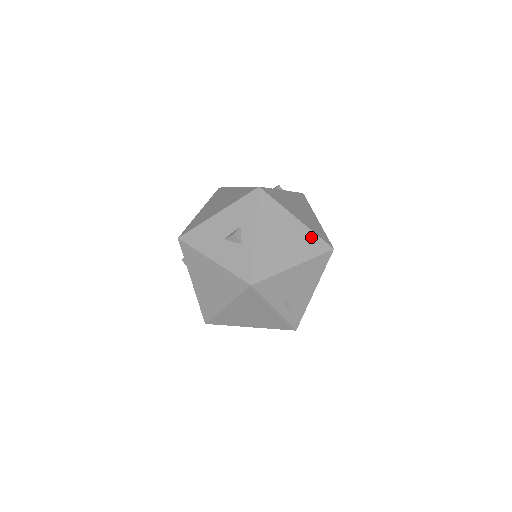
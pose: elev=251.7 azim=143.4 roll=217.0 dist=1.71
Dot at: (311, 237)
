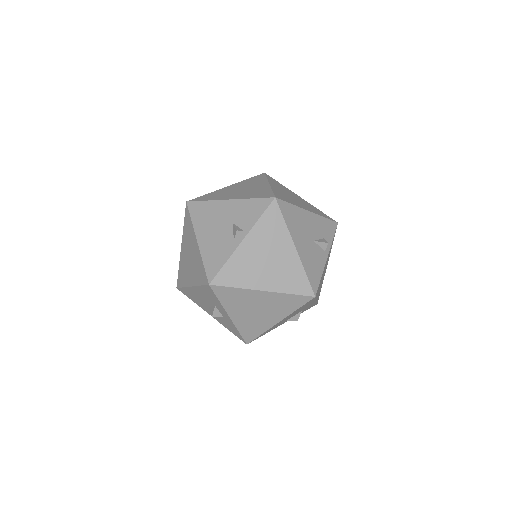
Dot at: (285, 298)
